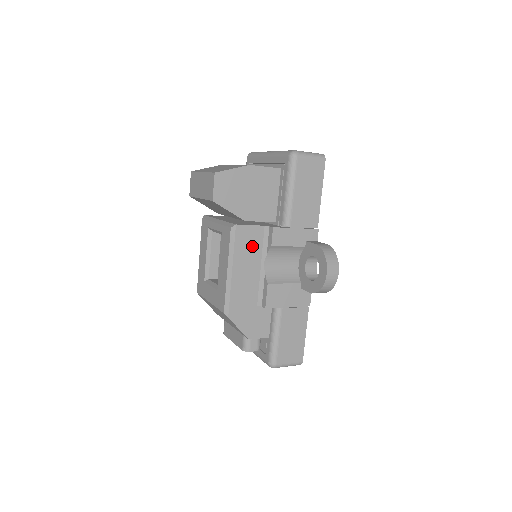
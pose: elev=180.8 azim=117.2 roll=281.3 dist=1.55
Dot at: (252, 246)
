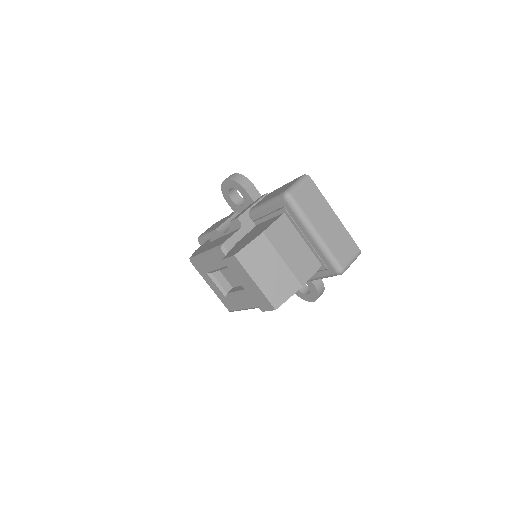
Dot at: occluded
